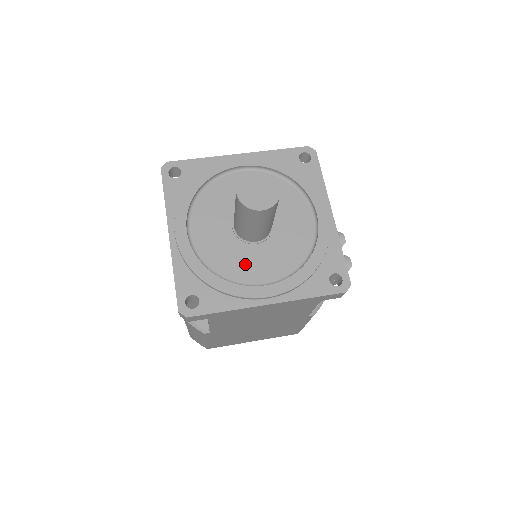
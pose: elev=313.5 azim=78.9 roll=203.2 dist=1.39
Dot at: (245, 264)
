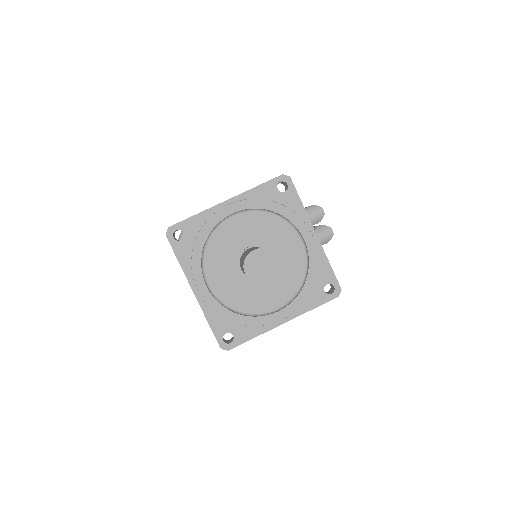
Dot at: (258, 297)
